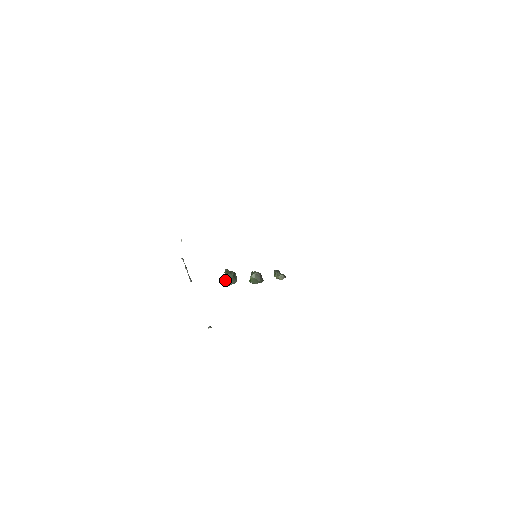
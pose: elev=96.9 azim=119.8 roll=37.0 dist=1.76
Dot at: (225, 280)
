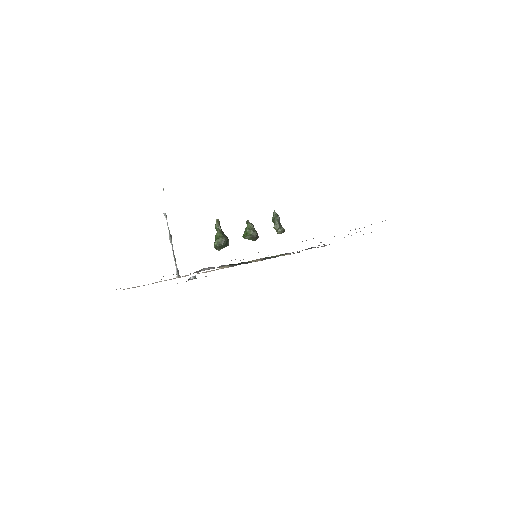
Dot at: (216, 247)
